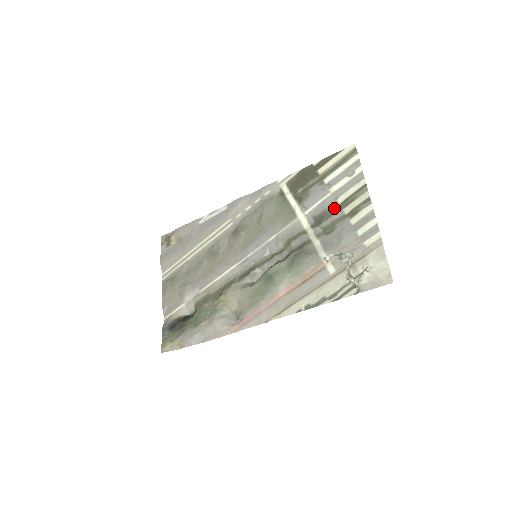
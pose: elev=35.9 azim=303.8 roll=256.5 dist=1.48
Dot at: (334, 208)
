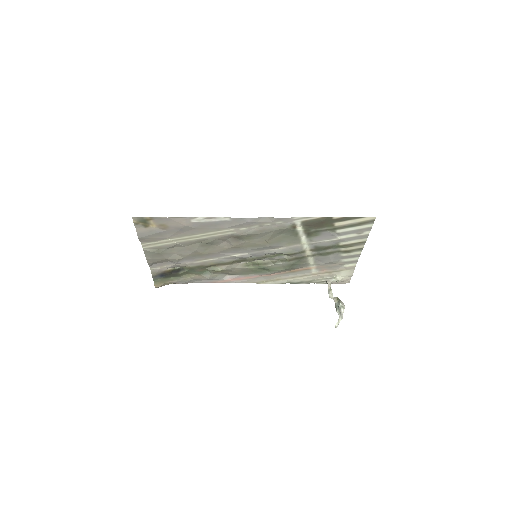
Dot at: (334, 246)
